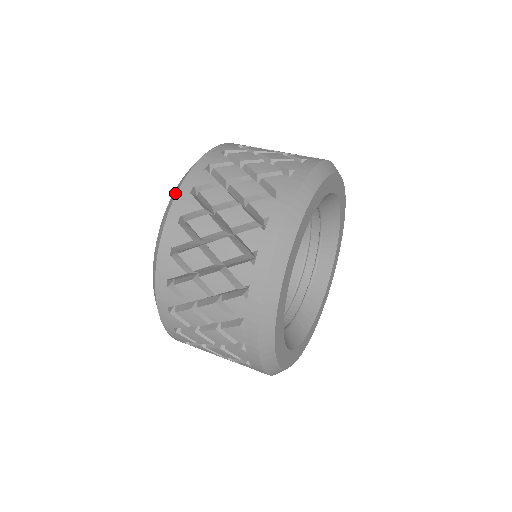
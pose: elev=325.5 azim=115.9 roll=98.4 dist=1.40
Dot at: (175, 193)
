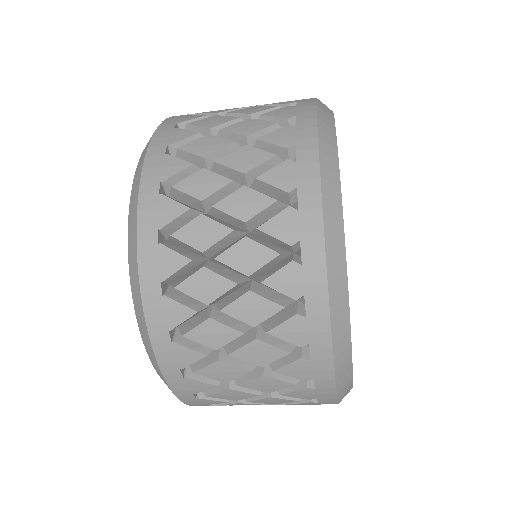
Dot at: (134, 201)
